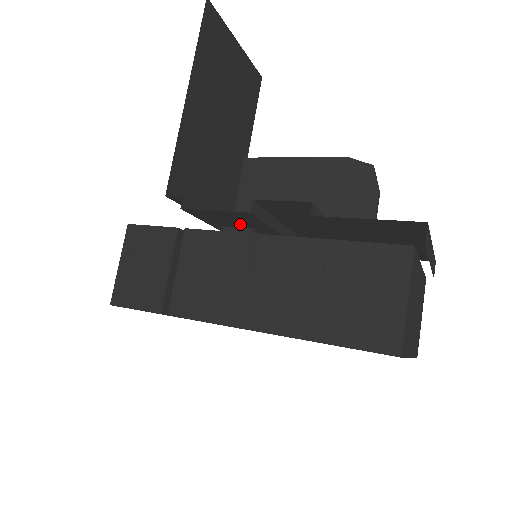
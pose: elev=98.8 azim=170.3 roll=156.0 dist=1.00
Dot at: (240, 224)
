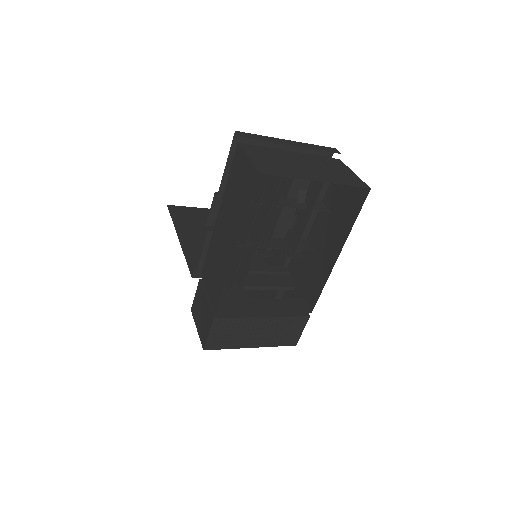
Dot at: occluded
